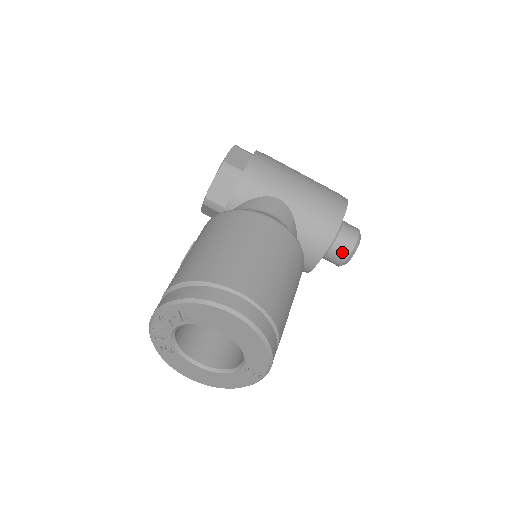
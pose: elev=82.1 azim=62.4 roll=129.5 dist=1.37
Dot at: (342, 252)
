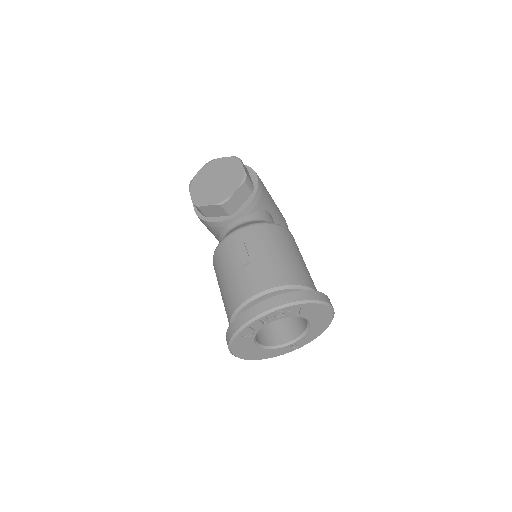
Dot at: occluded
